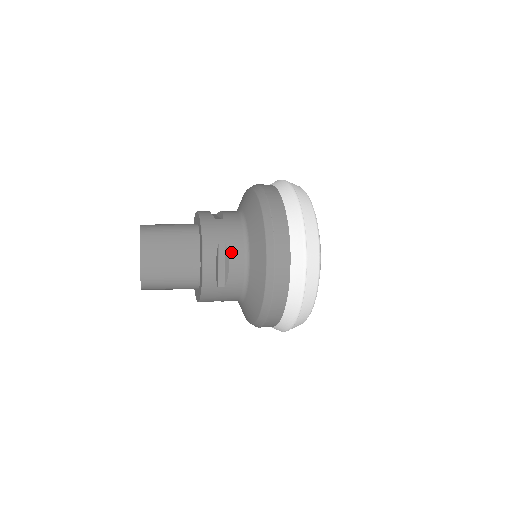
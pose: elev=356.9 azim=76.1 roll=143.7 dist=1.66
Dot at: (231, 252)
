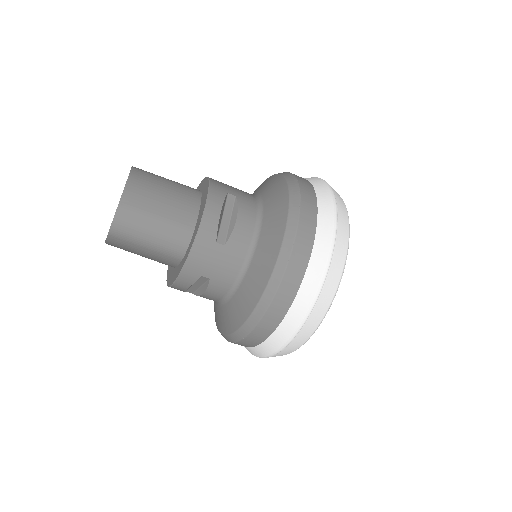
Dot at: (241, 205)
